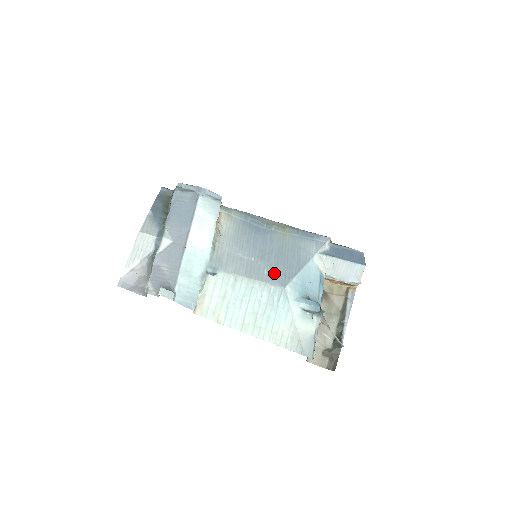
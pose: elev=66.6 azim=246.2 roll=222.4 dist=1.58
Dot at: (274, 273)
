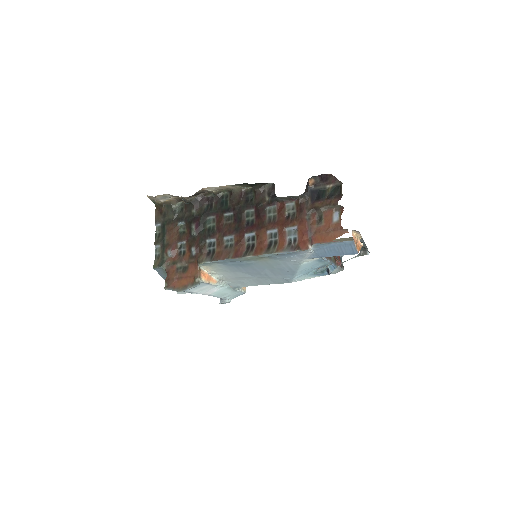
Dot at: (277, 280)
